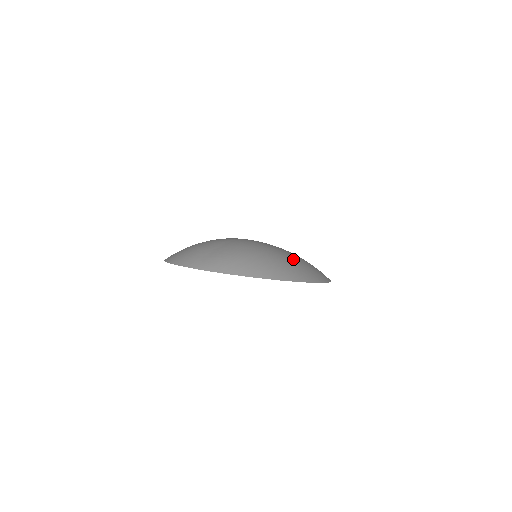
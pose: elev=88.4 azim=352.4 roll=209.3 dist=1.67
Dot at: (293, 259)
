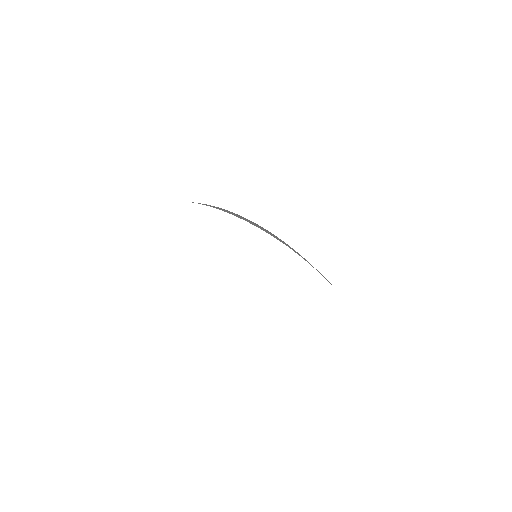
Dot at: occluded
